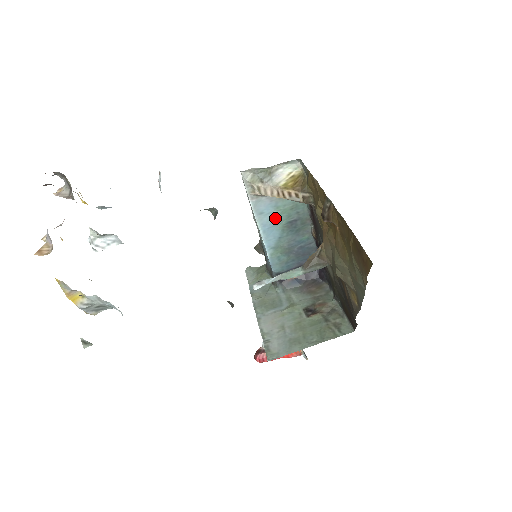
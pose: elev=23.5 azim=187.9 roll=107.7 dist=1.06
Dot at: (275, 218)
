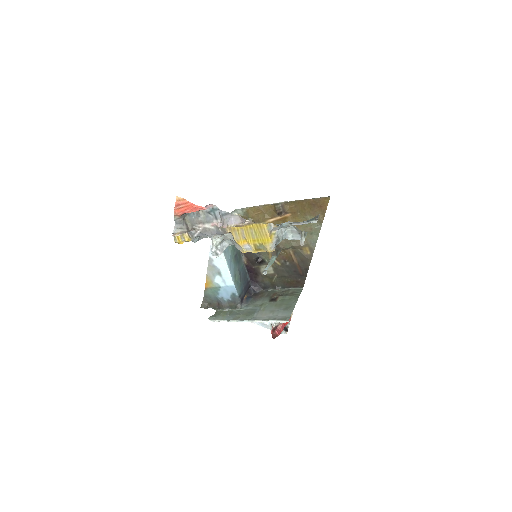
Dot at: (230, 254)
